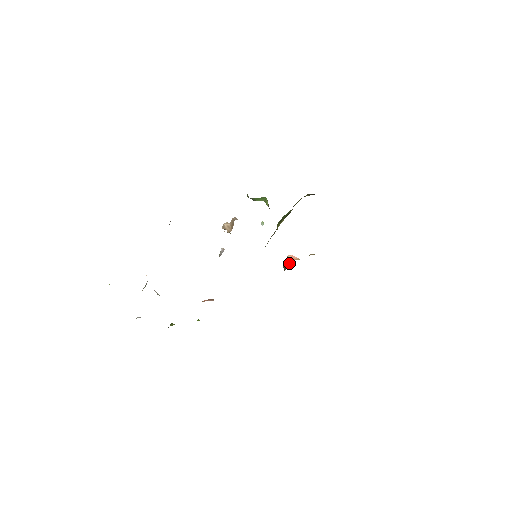
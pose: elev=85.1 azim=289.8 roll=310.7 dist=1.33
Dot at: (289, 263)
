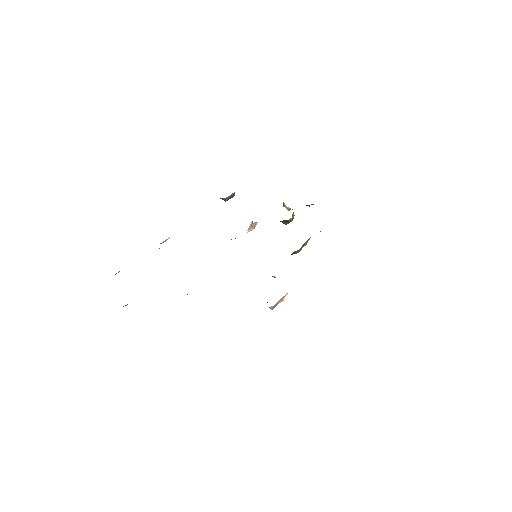
Dot at: occluded
